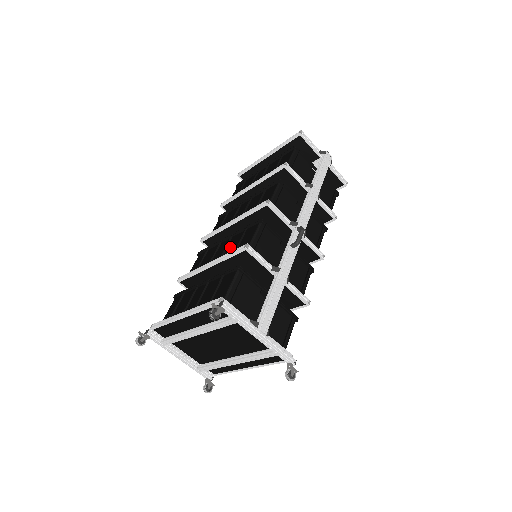
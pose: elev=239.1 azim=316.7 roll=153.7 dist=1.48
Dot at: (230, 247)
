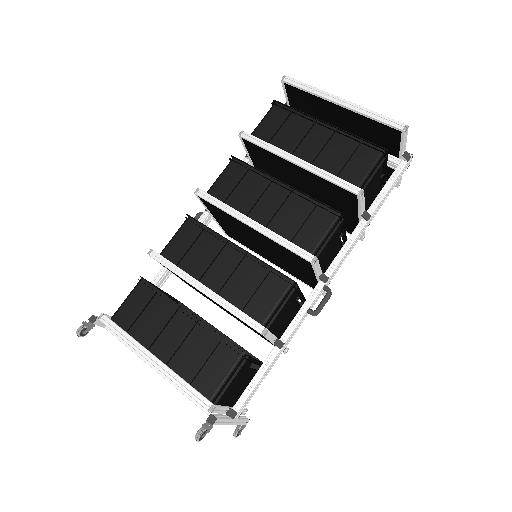
Dot at: (239, 280)
